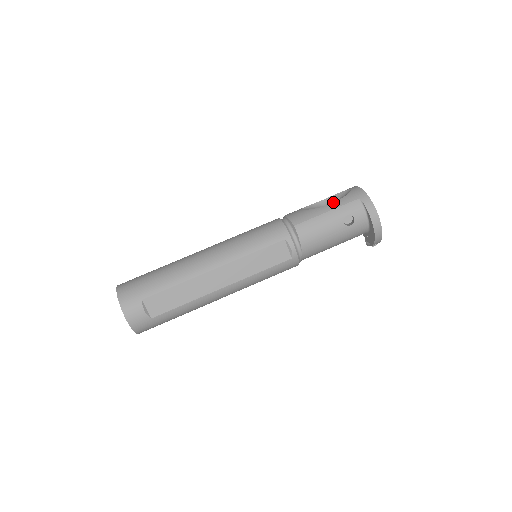
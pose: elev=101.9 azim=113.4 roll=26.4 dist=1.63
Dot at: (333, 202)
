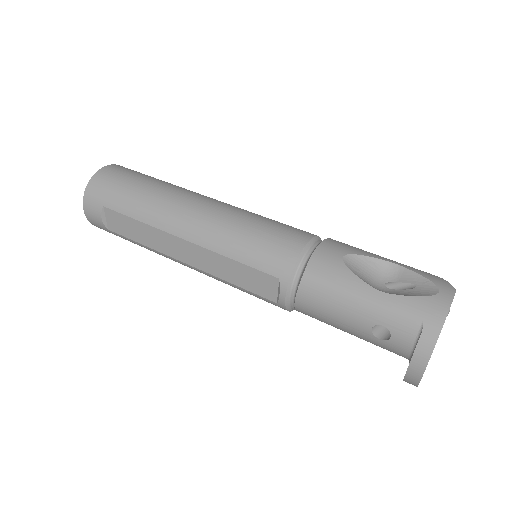
Dot at: (402, 282)
